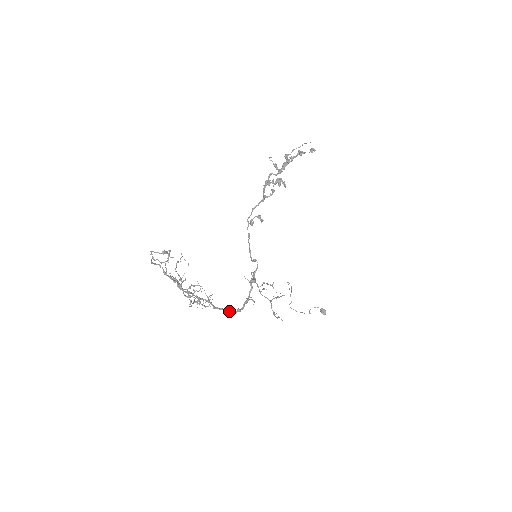
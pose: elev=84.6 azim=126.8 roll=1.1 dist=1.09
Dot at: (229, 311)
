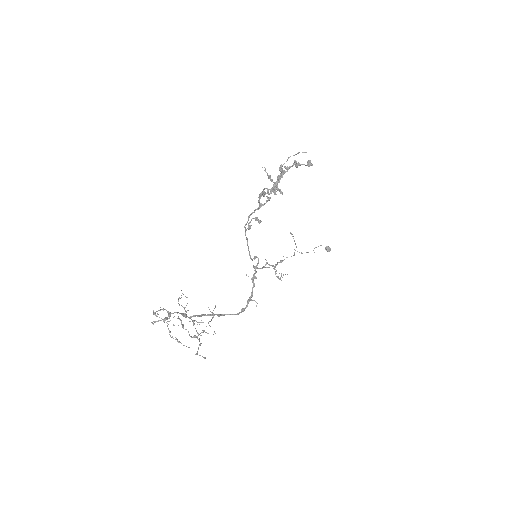
Dot at: (234, 314)
